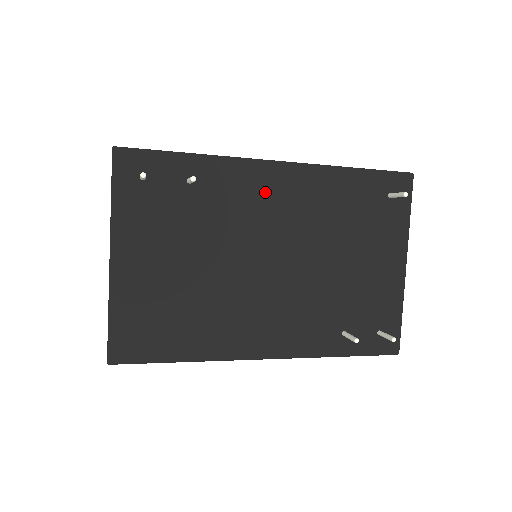
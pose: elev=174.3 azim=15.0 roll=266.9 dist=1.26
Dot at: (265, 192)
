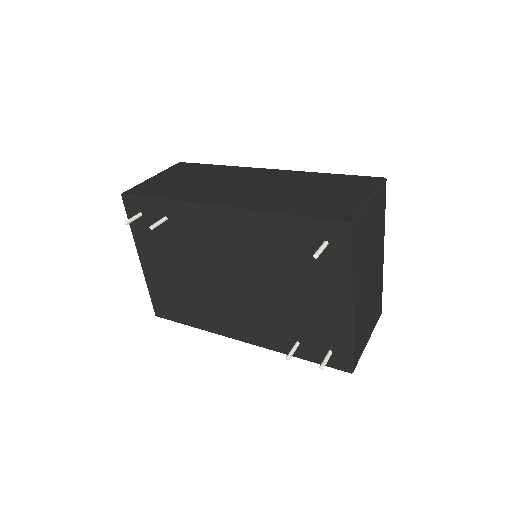
Dot at: (216, 230)
